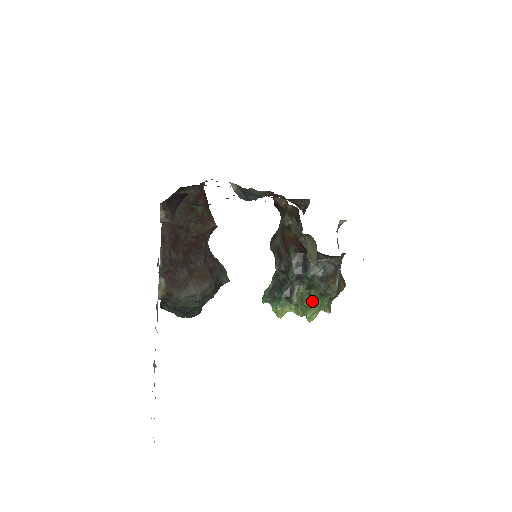
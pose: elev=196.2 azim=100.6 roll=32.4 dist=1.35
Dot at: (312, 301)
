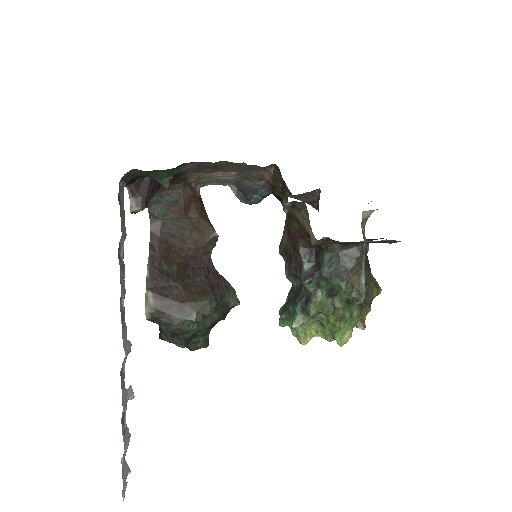
Dot at: (339, 315)
